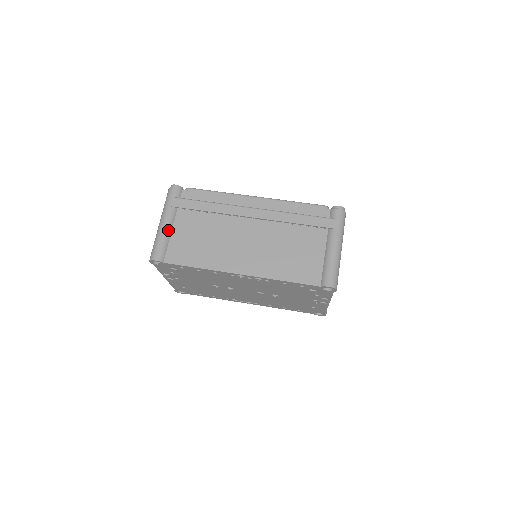
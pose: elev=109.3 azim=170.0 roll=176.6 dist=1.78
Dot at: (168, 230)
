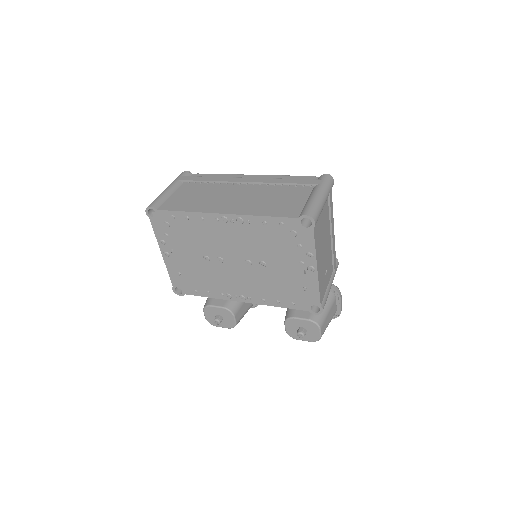
Dot at: (169, 192)
